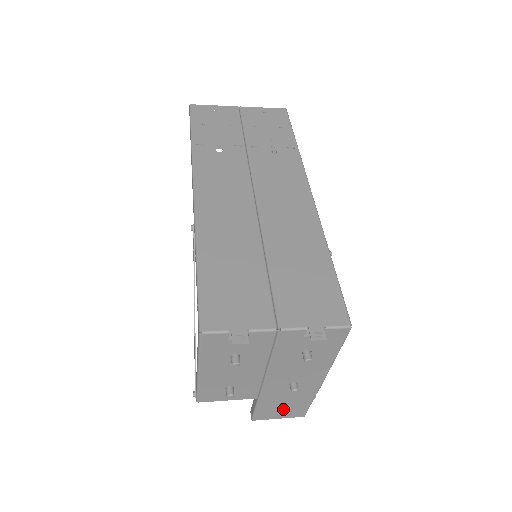
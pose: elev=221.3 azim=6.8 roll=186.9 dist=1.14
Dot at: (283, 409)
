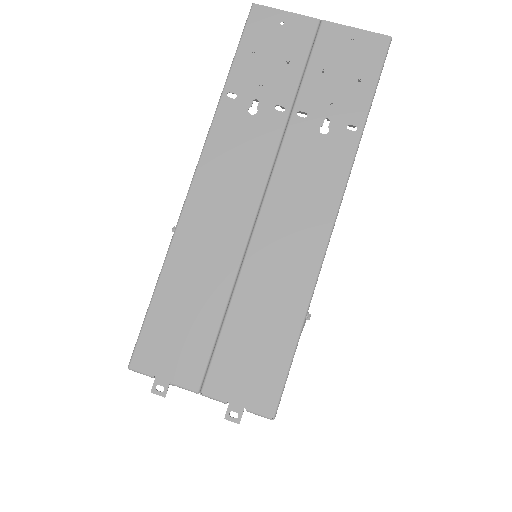
Dot at: occluded
